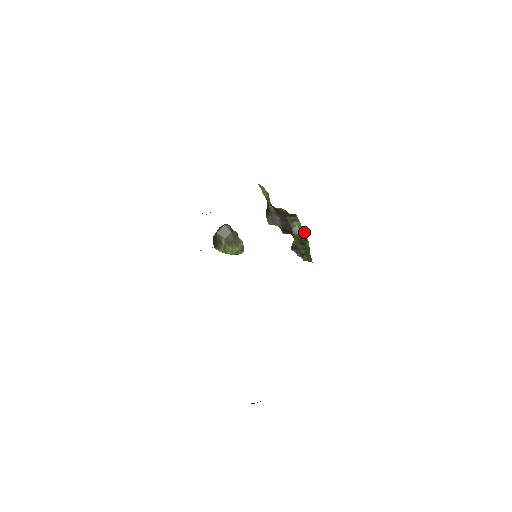
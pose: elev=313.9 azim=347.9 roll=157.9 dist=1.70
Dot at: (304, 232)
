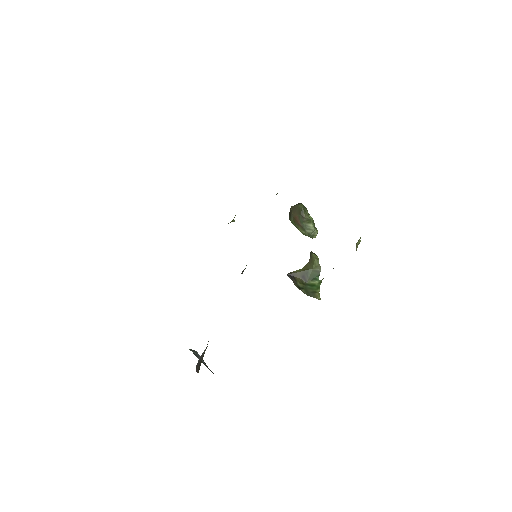
Dot at: occluded
